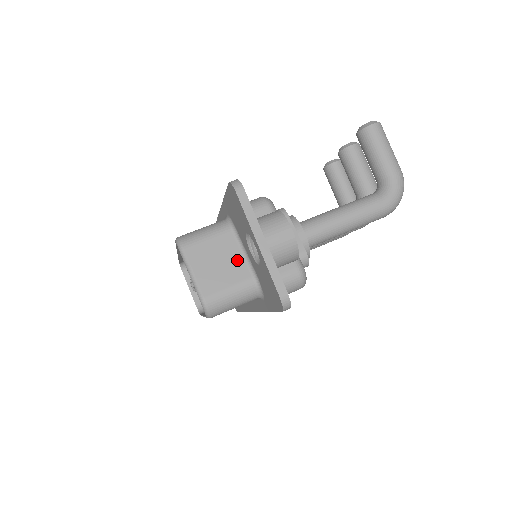
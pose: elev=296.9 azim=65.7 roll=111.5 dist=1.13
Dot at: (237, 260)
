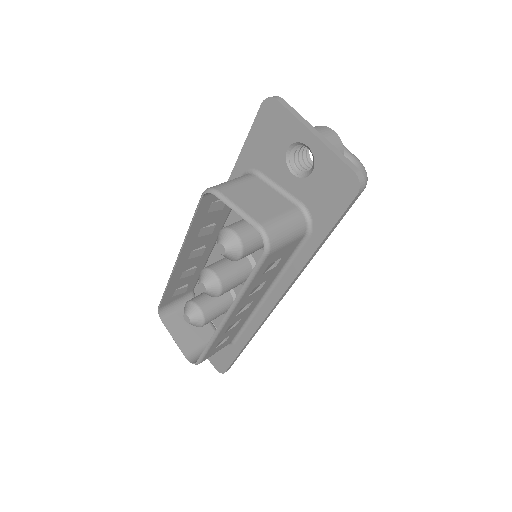
Dot at: (275, 196)
